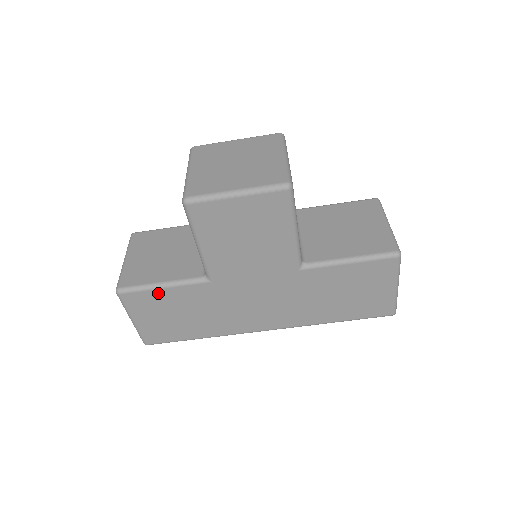
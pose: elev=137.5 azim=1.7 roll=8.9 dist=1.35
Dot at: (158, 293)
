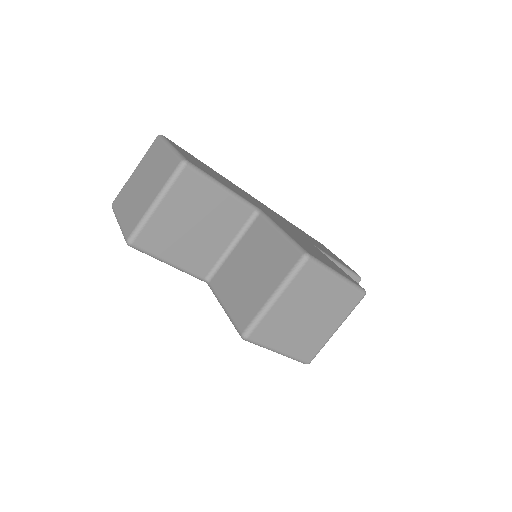
Dot at: occluded
